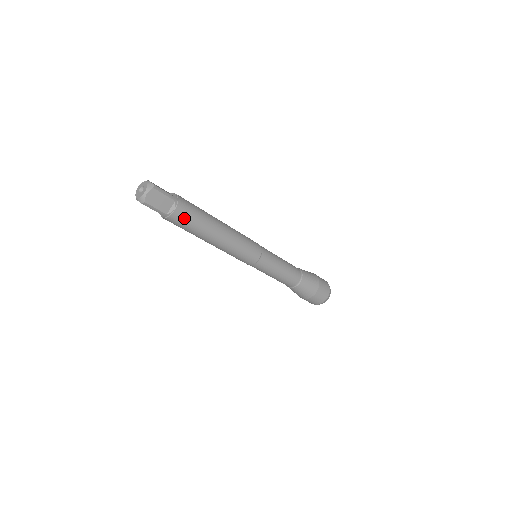
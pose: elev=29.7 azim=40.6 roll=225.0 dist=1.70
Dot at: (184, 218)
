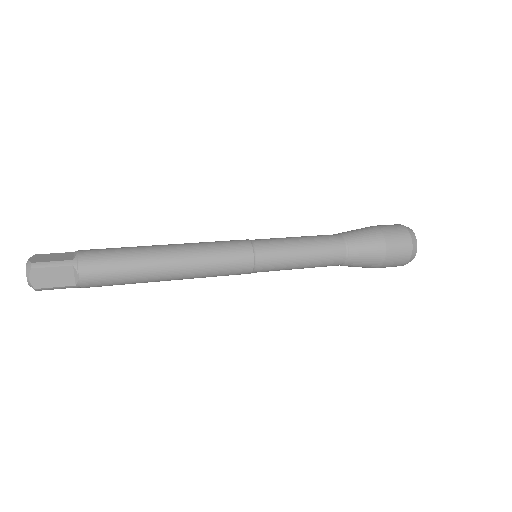
Dot at: (100, 278)
